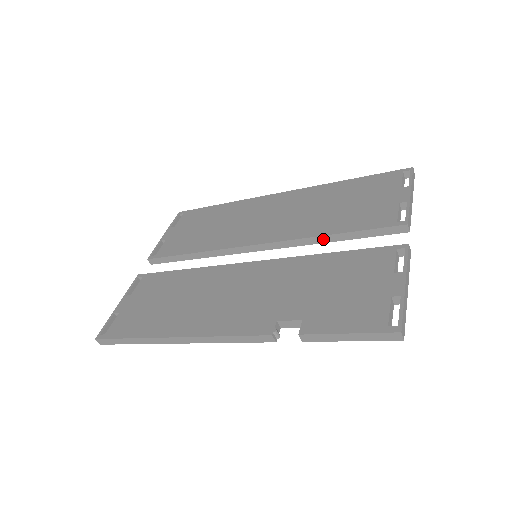
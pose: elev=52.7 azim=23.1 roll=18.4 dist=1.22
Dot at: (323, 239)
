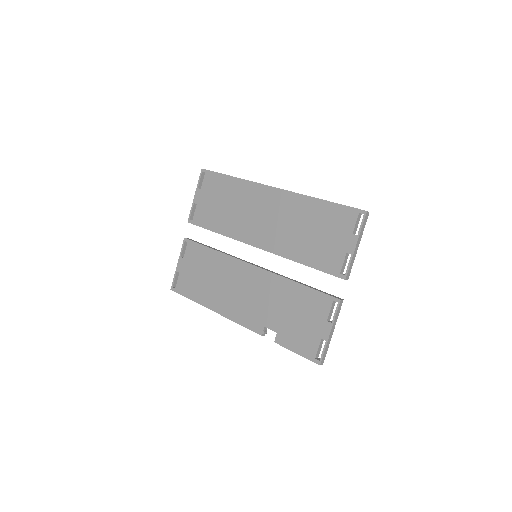
Dot at: occluded
